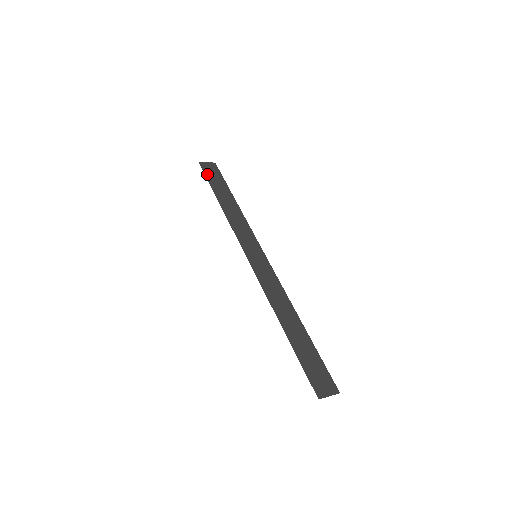
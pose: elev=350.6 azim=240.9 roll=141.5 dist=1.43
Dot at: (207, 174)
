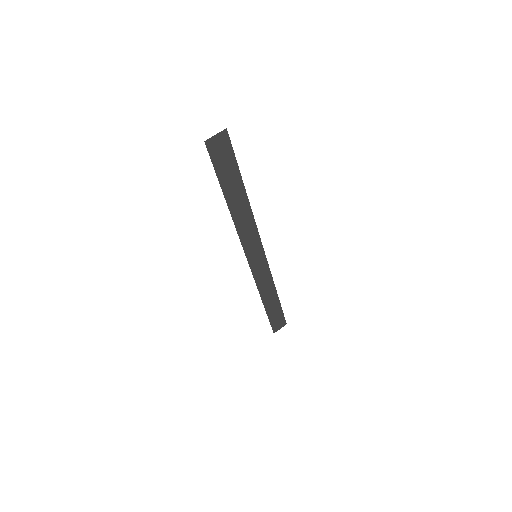
Dot at: (216, 162)
